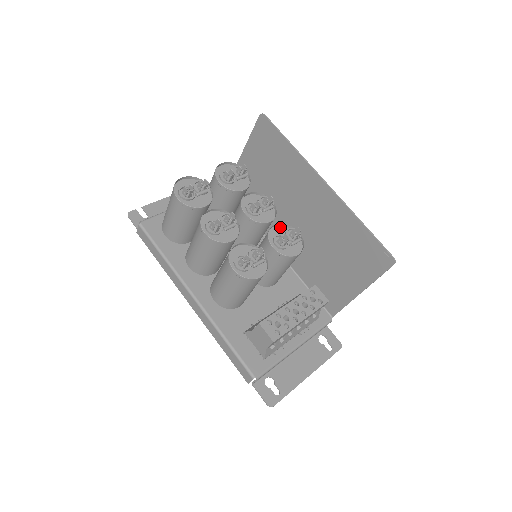
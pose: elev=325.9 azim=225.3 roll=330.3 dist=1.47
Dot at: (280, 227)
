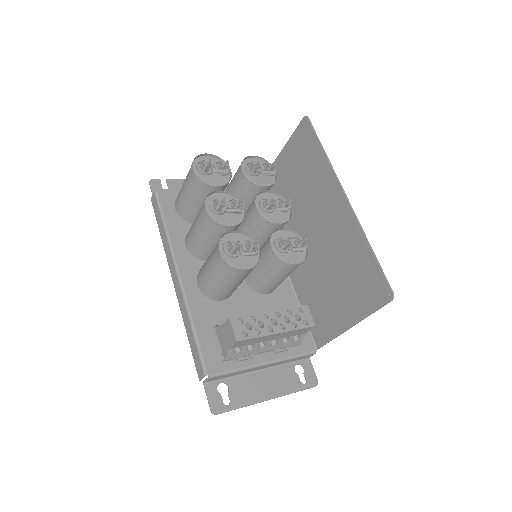
Dot at: (288, 233)
